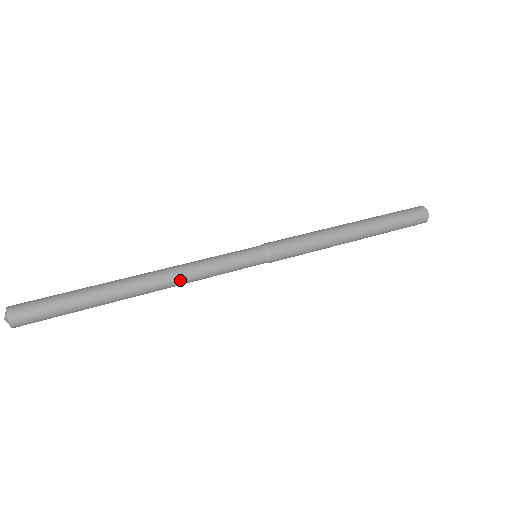
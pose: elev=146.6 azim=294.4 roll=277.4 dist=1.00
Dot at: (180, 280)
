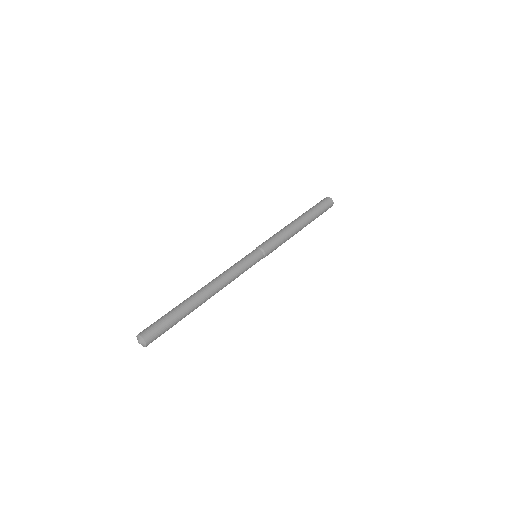
Dot at: occluded
